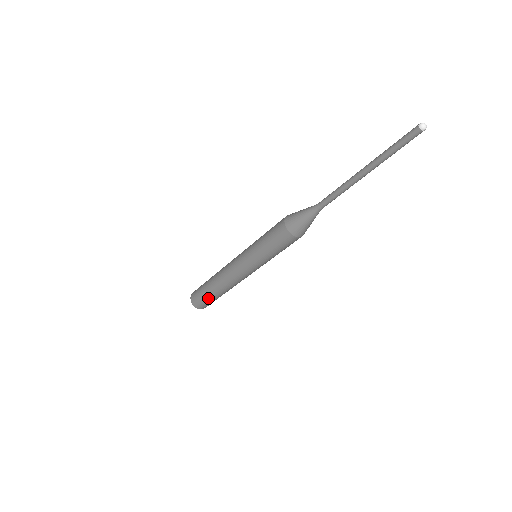
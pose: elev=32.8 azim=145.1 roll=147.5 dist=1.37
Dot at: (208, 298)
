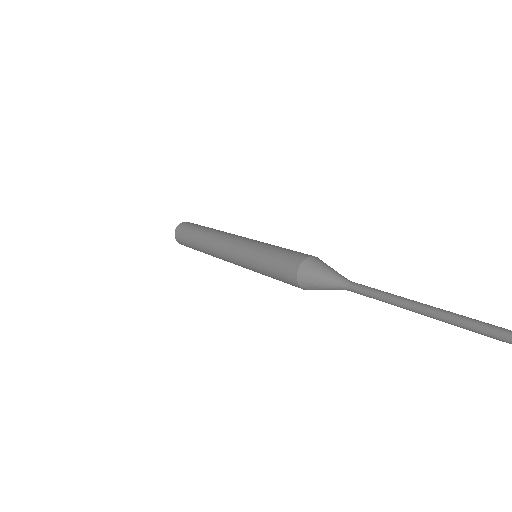
Dot at: occluded
